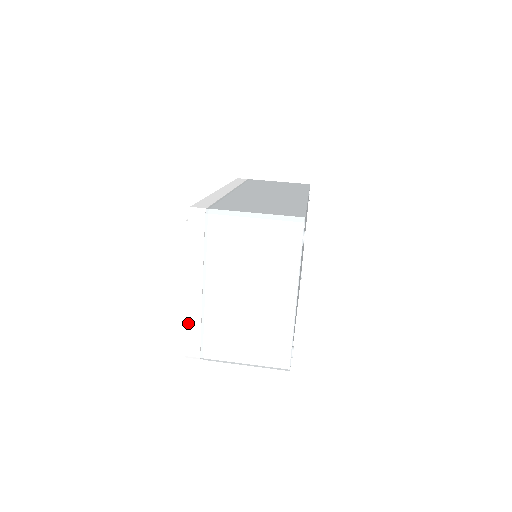
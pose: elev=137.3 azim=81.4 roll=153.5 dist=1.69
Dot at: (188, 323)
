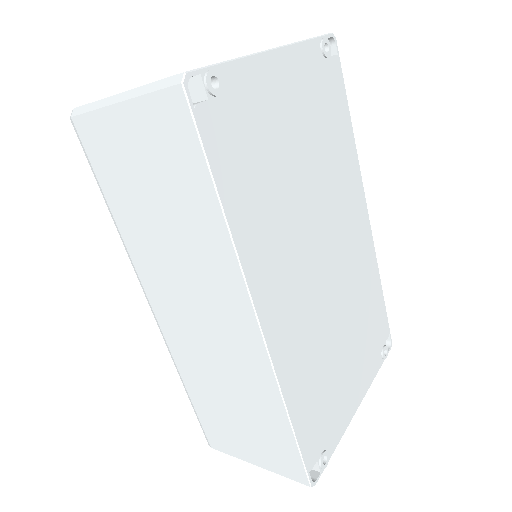
Dot at: occluded
